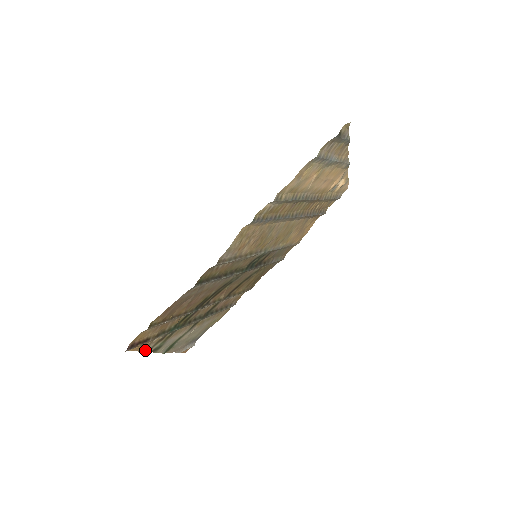
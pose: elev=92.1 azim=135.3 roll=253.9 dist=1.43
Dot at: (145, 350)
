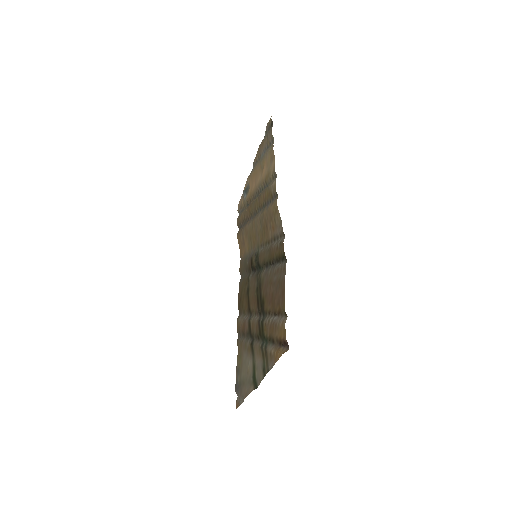
Dot at: (270, 367)
